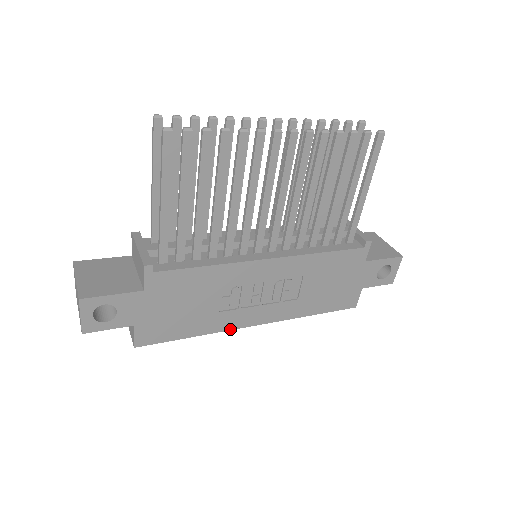
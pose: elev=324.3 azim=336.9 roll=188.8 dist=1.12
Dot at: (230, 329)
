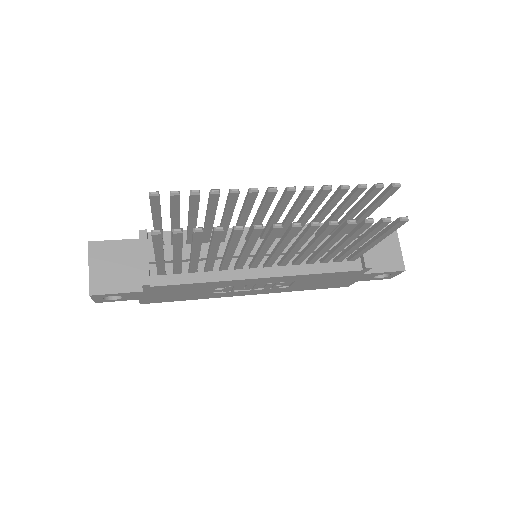
Dot at: occluded
